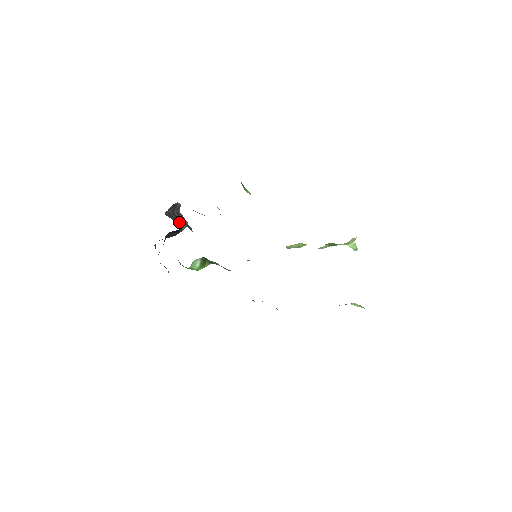
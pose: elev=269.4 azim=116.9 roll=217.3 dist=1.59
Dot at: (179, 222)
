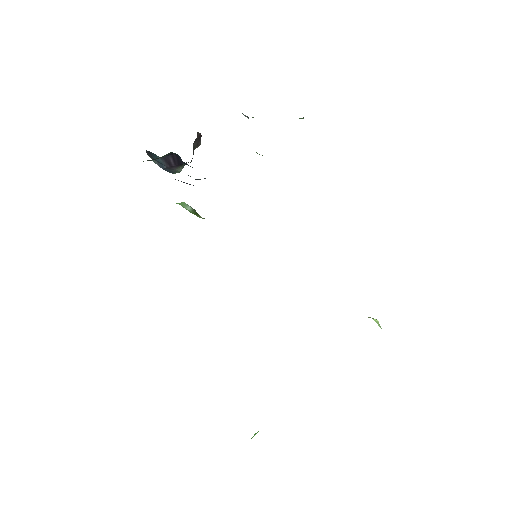
Dot at: occluded
